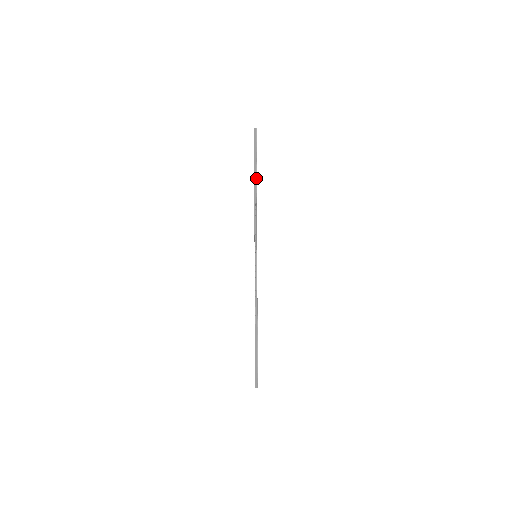
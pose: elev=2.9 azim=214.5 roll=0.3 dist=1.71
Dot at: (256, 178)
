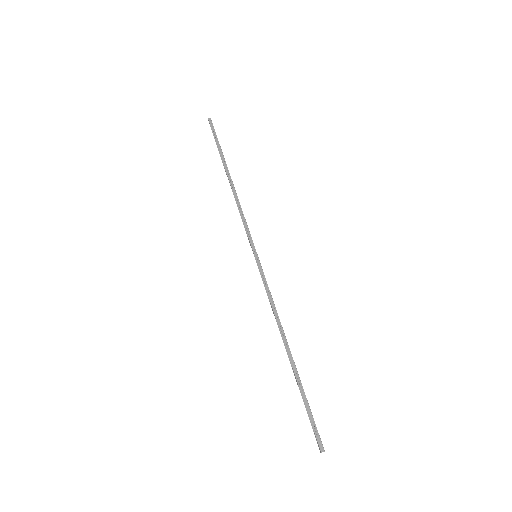
Dot at: (227, 167)
